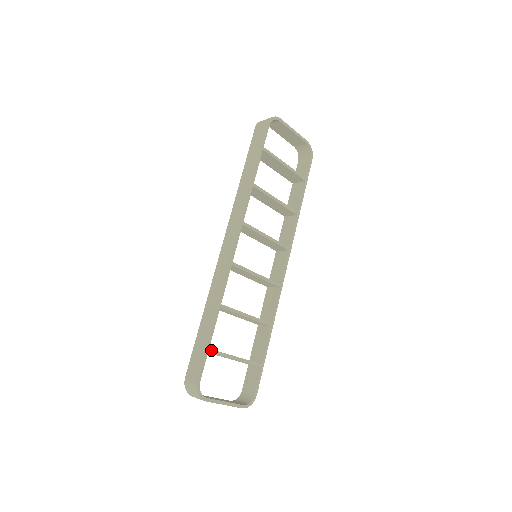
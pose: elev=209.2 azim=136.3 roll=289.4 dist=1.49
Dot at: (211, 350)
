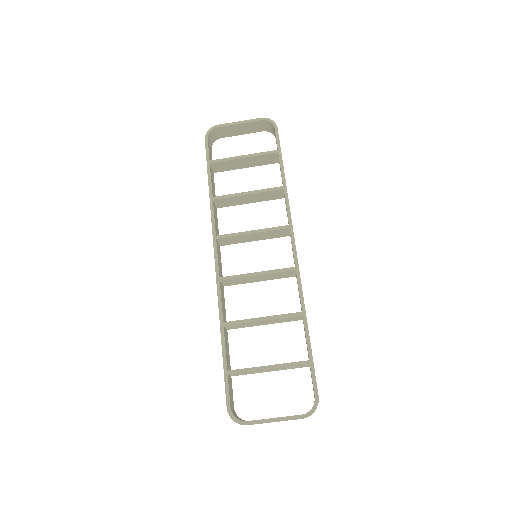
Dot at: (231, 371)
